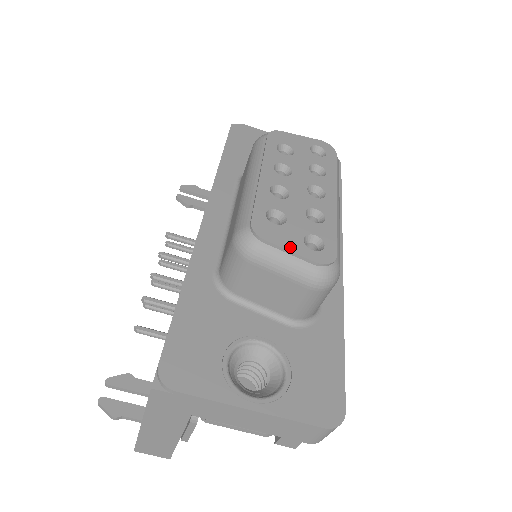
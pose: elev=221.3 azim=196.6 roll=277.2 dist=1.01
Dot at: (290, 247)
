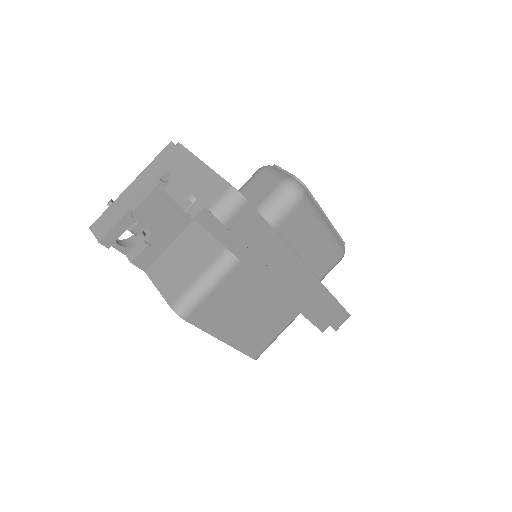
Dot at: (286, 172)
